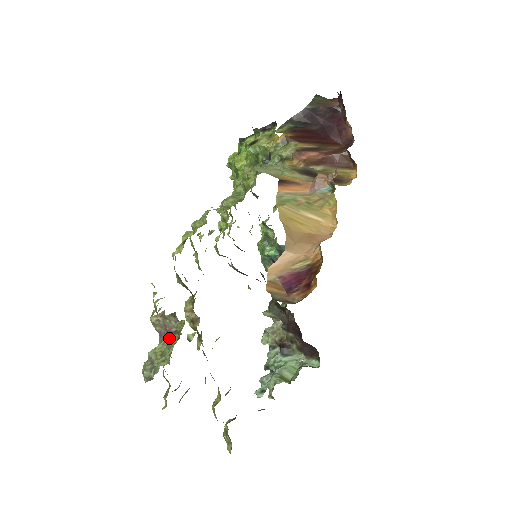
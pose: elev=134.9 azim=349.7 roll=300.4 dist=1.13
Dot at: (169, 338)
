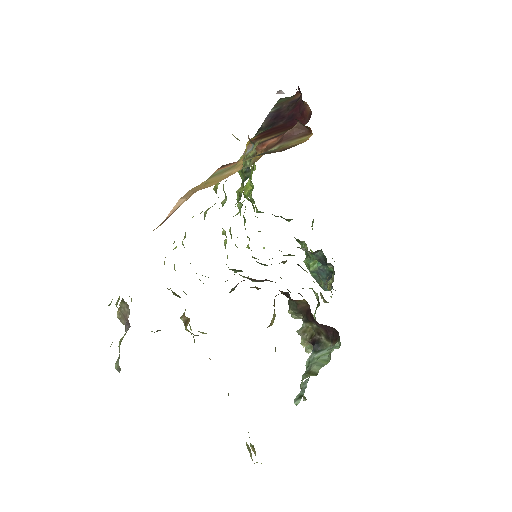
Dot at: (129, 327)
